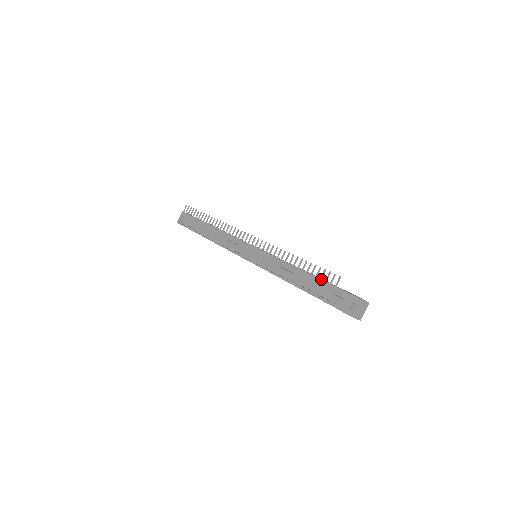
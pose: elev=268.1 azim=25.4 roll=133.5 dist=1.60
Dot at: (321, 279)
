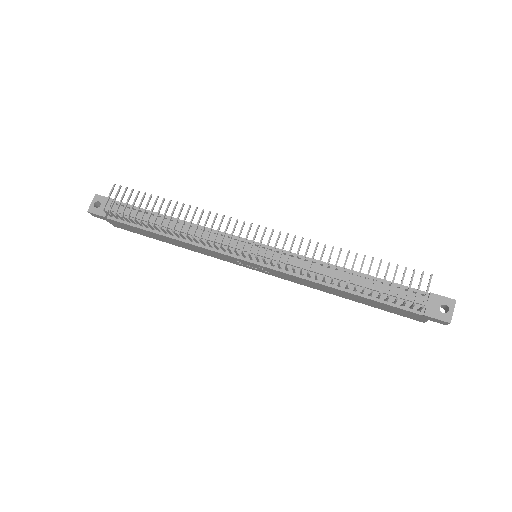
Dot at: (403, 279)
